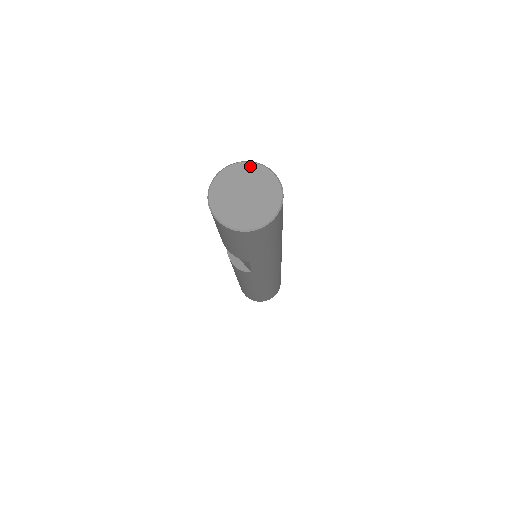
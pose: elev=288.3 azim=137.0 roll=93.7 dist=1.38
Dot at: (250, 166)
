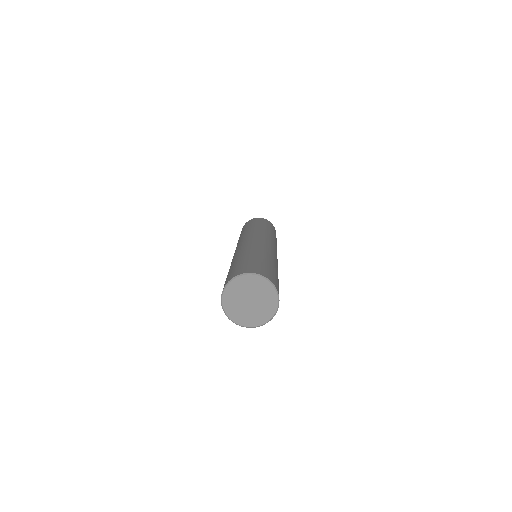
Dot at: (245, 278)
